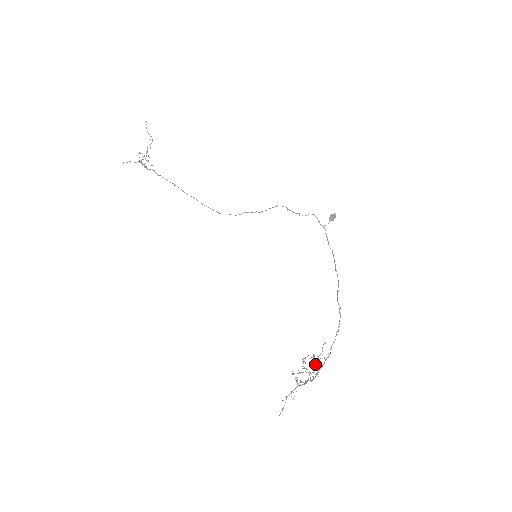
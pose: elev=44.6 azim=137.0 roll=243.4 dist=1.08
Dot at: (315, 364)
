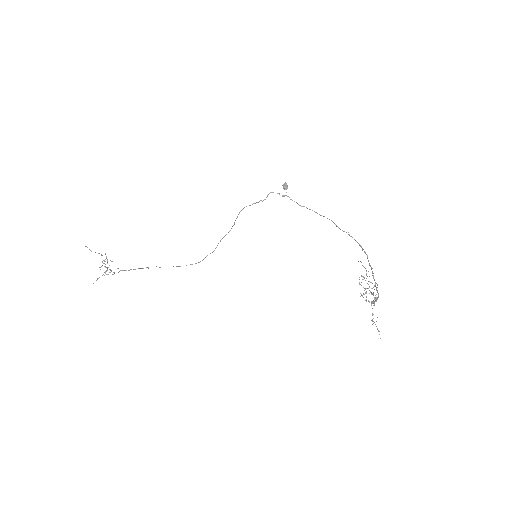
Dot at: occluded
